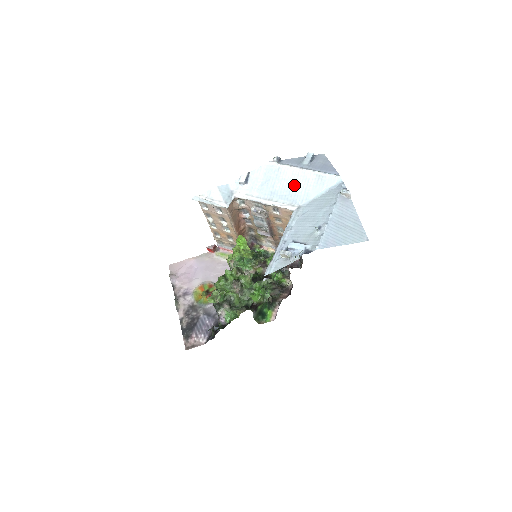
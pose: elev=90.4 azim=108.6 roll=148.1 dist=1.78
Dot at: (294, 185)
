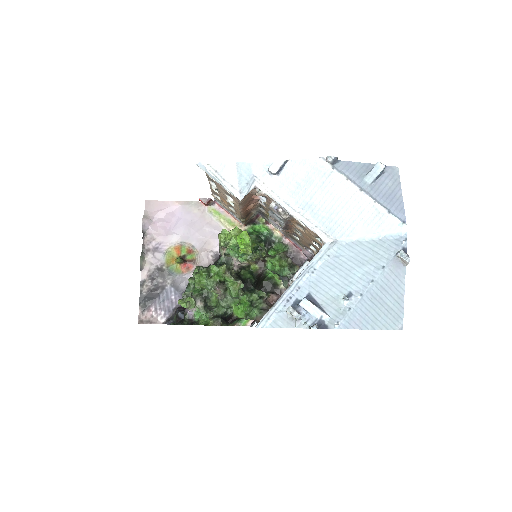
Dot at: (340, 208)
